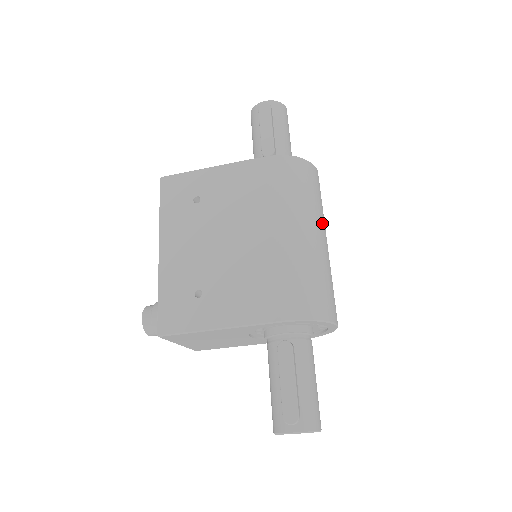
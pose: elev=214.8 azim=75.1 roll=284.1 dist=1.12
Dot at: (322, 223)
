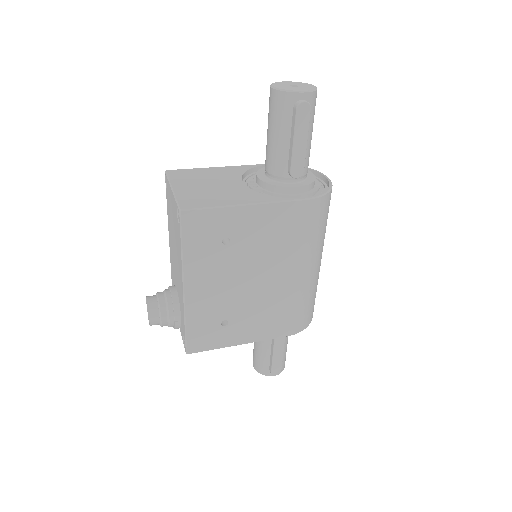
Dot at: occluded
